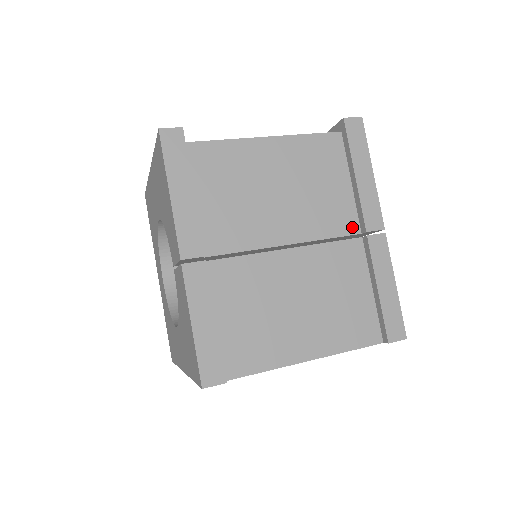
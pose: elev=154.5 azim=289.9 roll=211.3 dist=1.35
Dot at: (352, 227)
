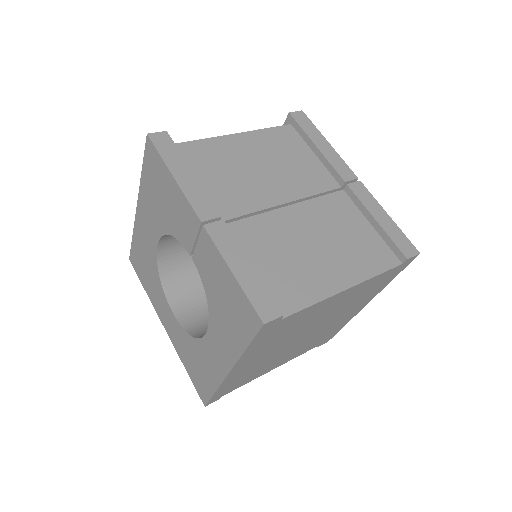
Dot at: (332, 184)
